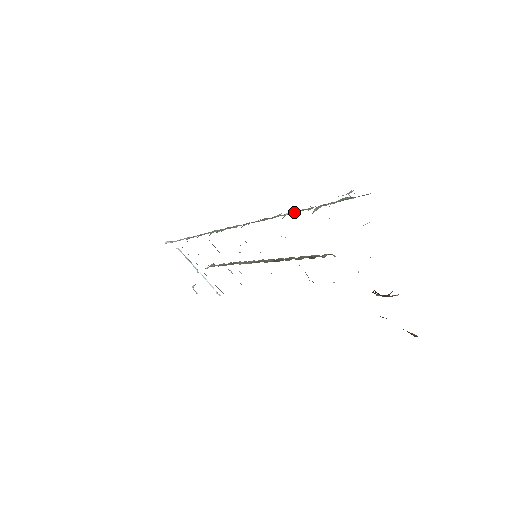
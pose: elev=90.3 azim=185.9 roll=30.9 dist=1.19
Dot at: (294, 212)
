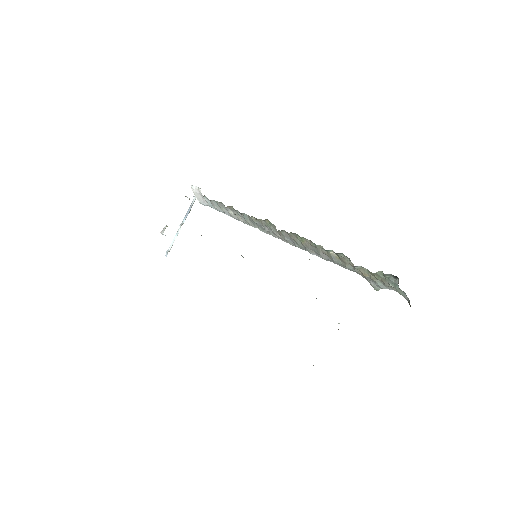
Dot at: (343, 254)
